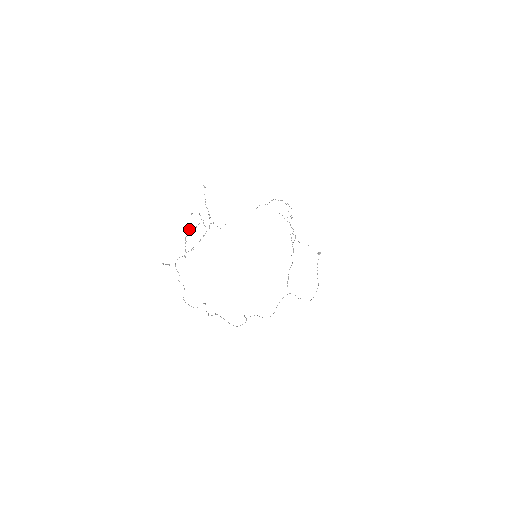
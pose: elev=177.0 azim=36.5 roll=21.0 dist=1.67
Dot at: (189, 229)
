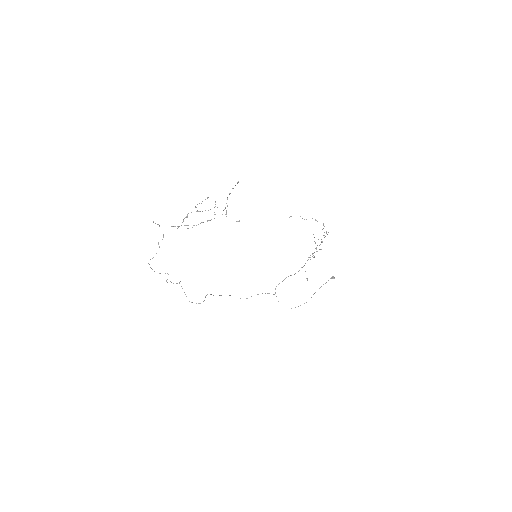
Dot at: occluded
